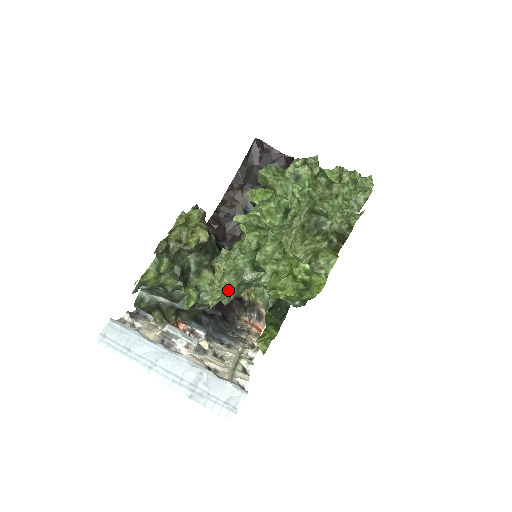
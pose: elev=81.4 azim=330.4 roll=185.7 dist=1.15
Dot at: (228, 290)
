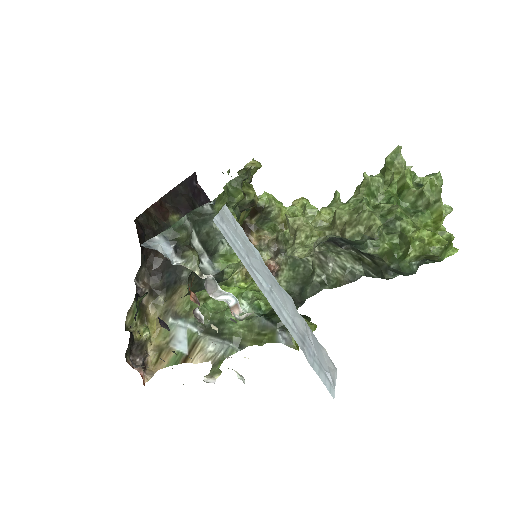
Dot at: (381, 225)
